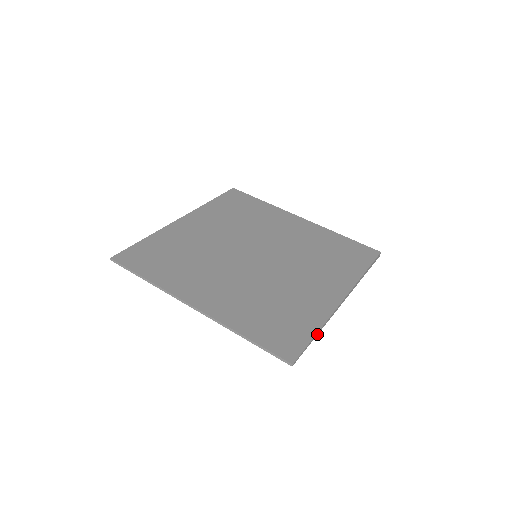
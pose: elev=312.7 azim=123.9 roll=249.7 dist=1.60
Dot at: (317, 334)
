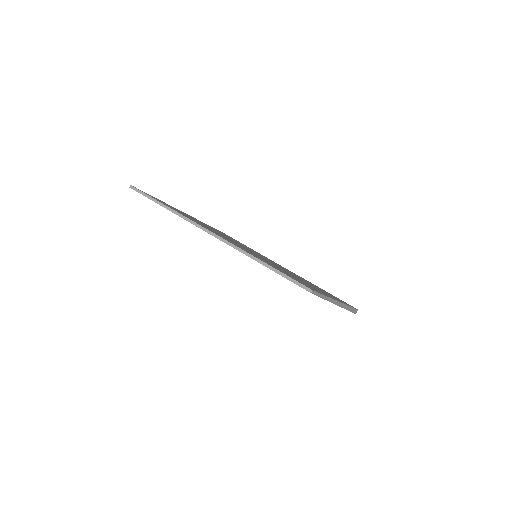
Dot at: (325, 299)
